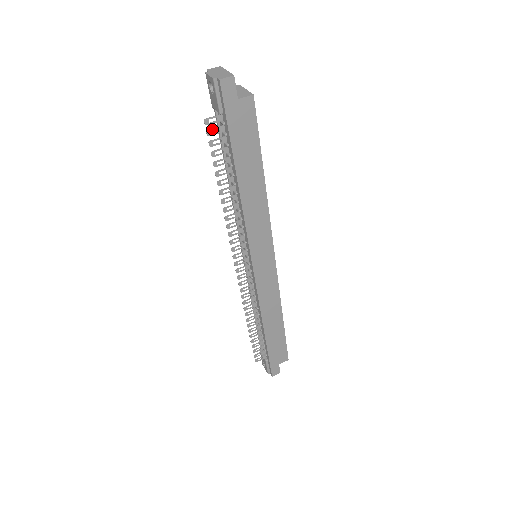
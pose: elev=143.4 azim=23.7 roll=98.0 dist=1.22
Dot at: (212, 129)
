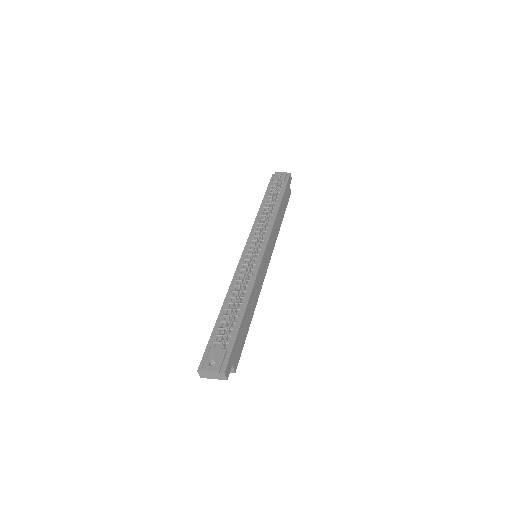
Dot at: (279, 181)
